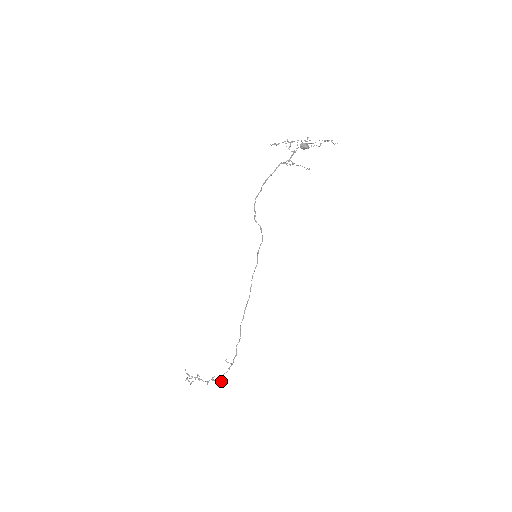
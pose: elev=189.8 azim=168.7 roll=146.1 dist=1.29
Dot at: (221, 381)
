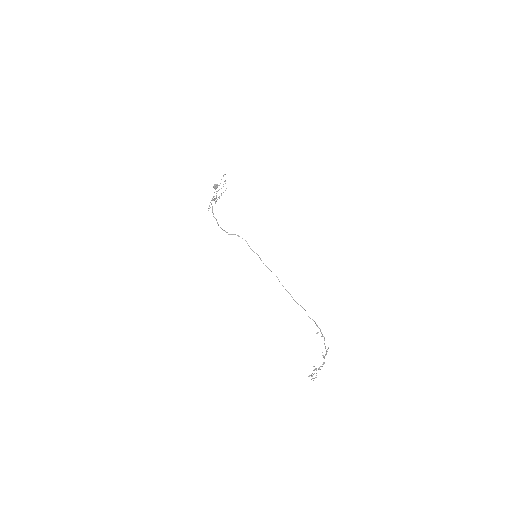
Dot at: occluded
